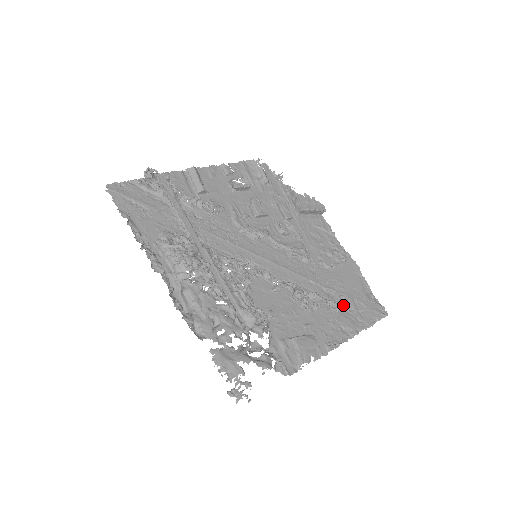
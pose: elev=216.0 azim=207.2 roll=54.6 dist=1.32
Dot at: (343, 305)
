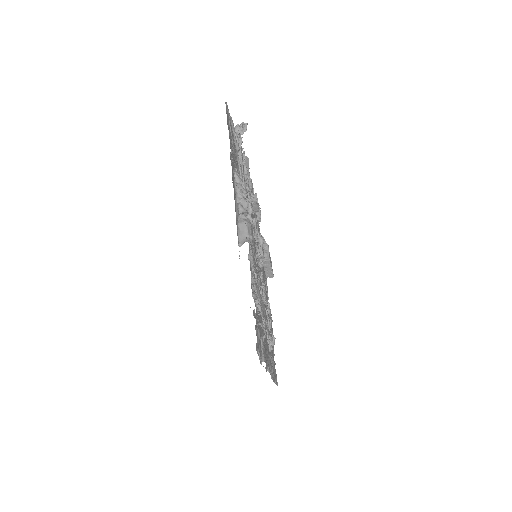
Dot at: occluded
